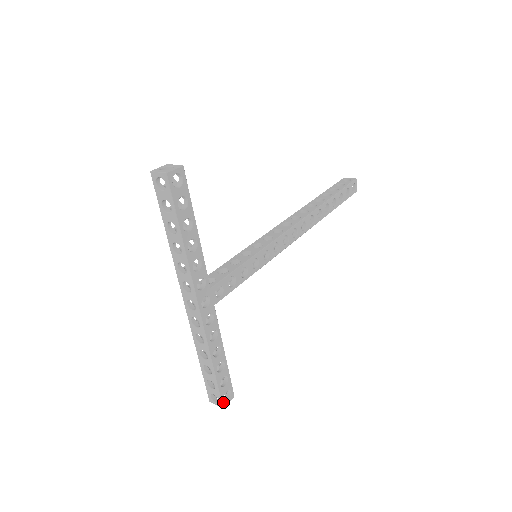
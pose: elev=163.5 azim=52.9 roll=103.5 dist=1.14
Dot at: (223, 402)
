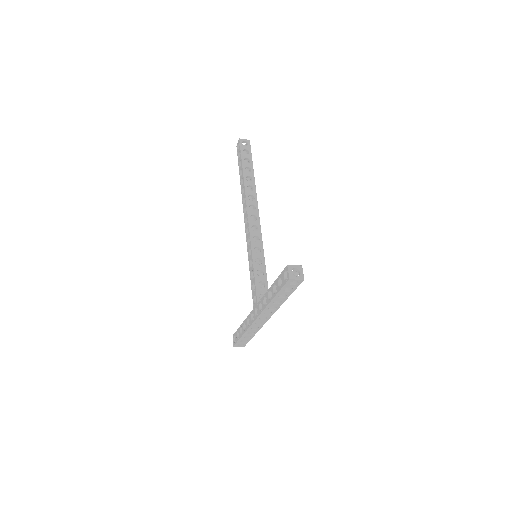
Dot at: (245, 344)
